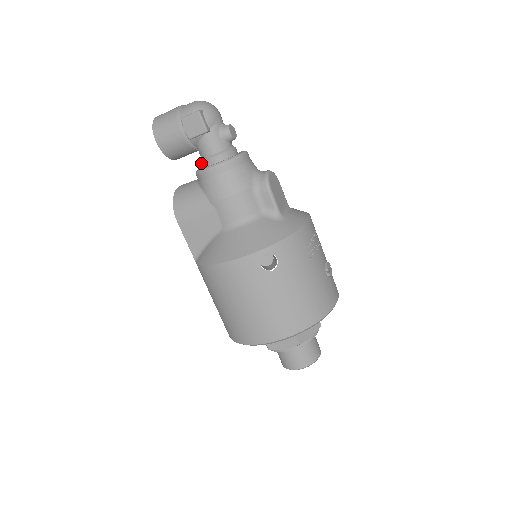
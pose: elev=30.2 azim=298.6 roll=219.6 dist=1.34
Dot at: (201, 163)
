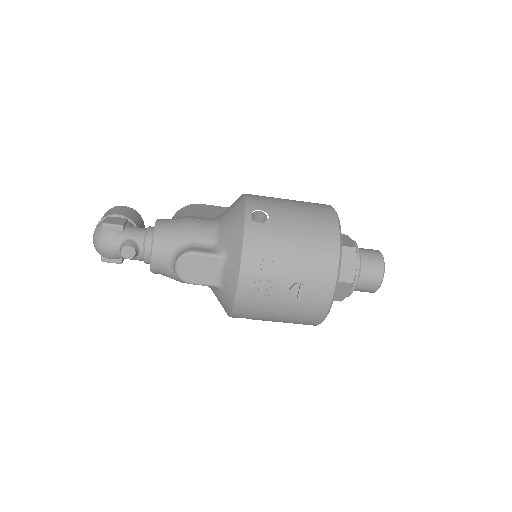
Dot at: occluded
